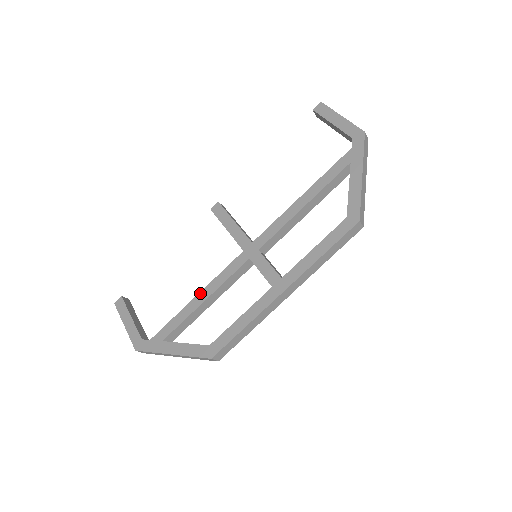
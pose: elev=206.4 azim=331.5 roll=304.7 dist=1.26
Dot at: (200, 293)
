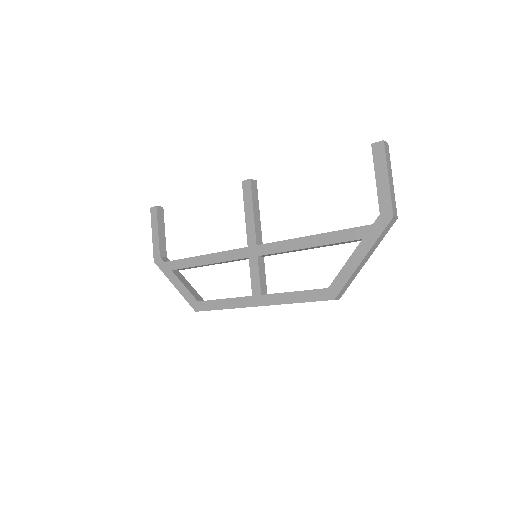
Dot at: (206, 255)
